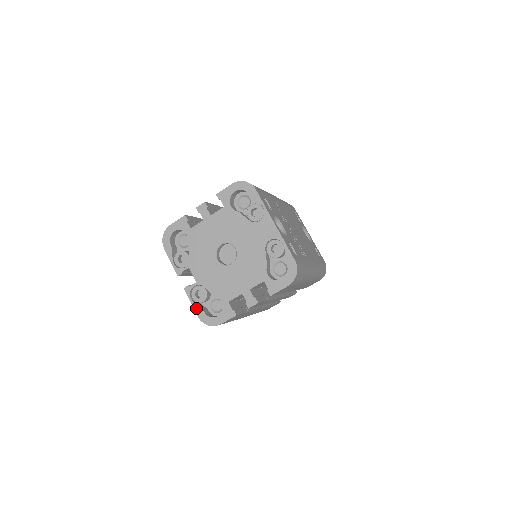
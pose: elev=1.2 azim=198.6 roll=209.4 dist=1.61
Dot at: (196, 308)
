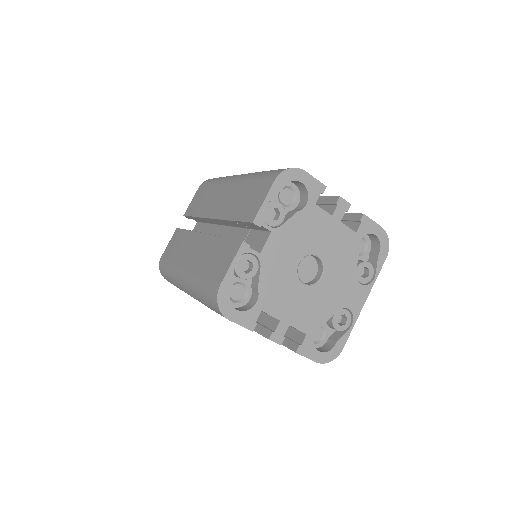
Dot at: (229, 275)
